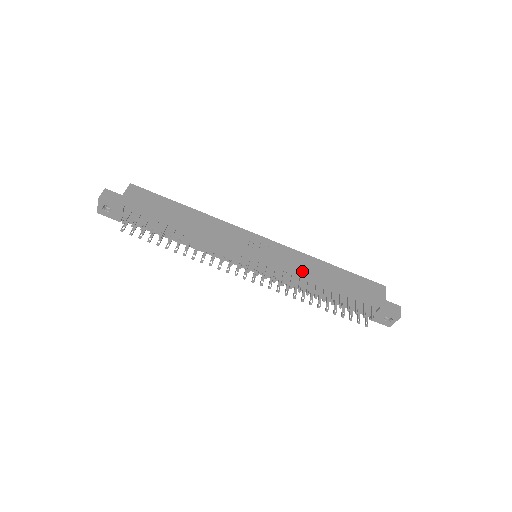
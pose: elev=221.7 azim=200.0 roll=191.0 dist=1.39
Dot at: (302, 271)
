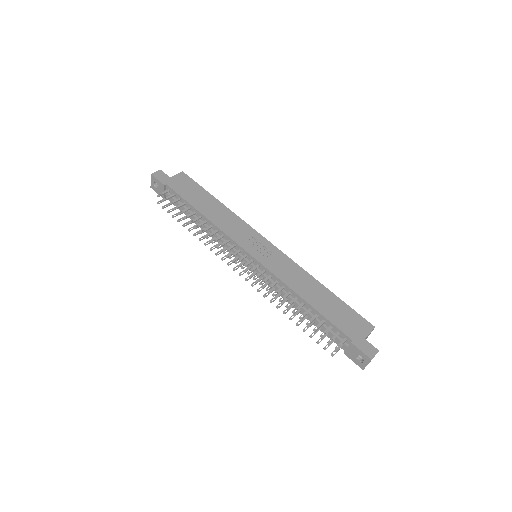
Dot at: (287, 280)
